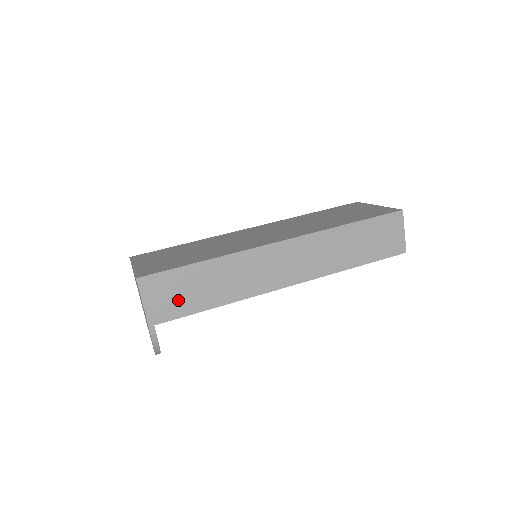
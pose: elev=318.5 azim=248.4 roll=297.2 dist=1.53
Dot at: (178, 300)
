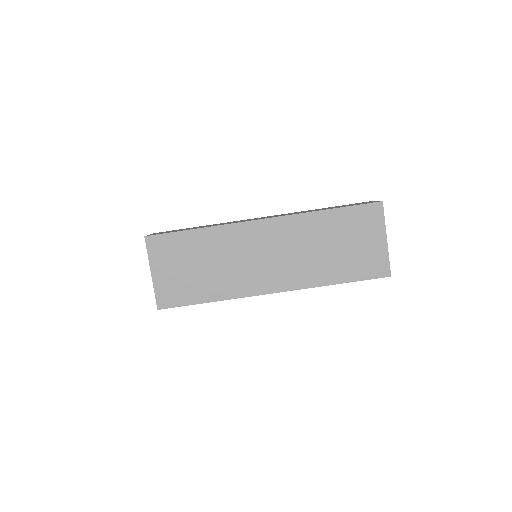
Dot at: occluded
